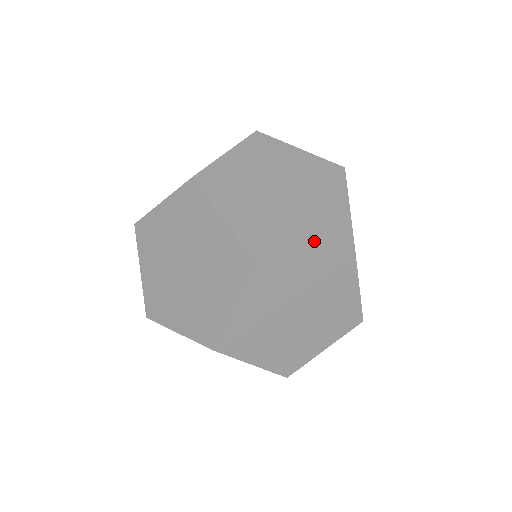
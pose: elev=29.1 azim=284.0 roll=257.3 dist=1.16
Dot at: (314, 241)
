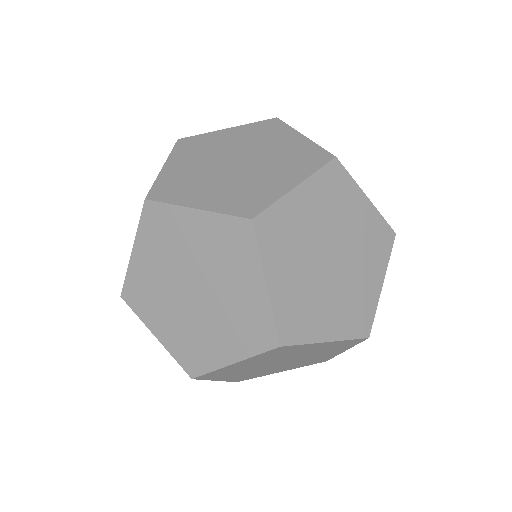
Dot at: (297, 175)
